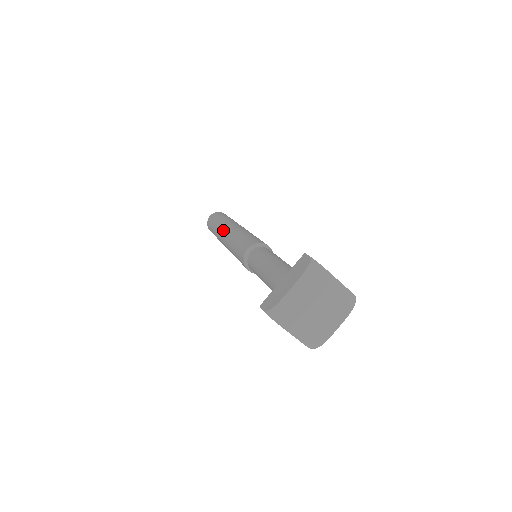
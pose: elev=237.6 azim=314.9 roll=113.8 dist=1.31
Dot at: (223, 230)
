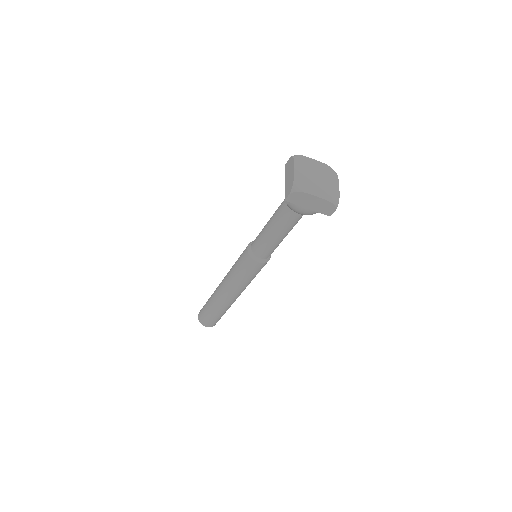
Dot at: (218, 289)
